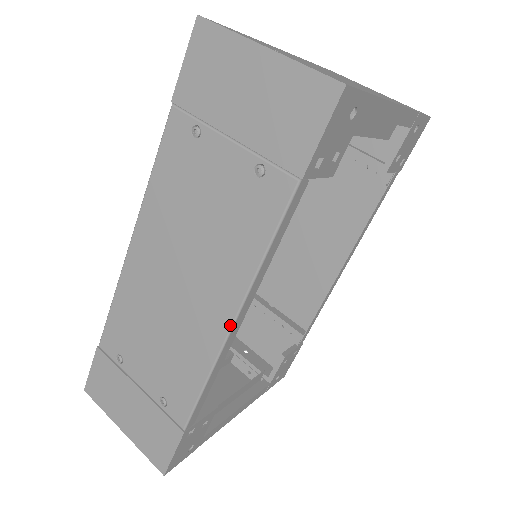
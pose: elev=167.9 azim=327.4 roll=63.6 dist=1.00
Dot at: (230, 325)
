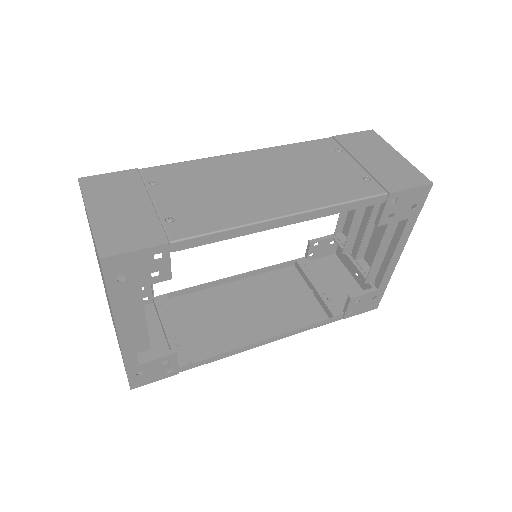
Dot at: (287, 214)
